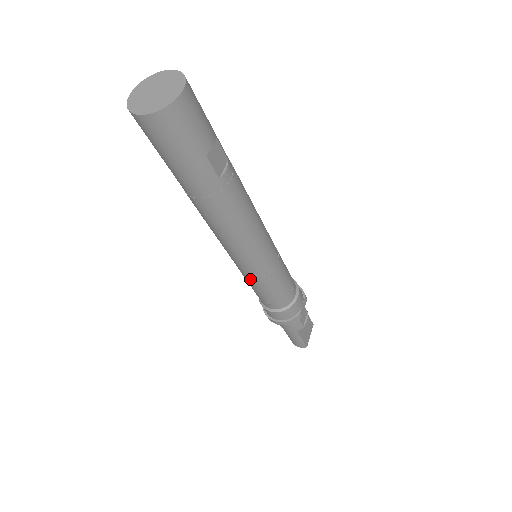
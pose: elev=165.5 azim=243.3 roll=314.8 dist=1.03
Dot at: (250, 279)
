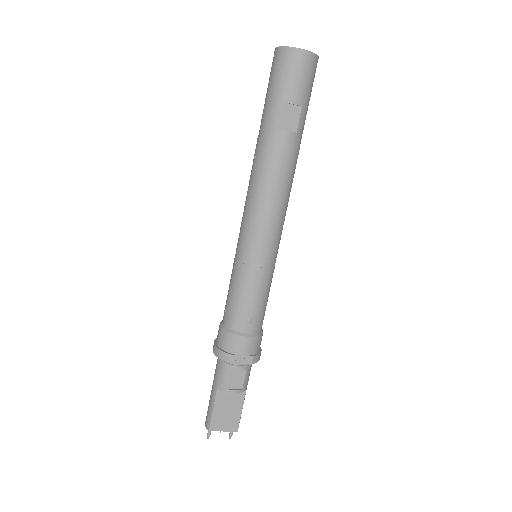
Dot at: (234, 262)
